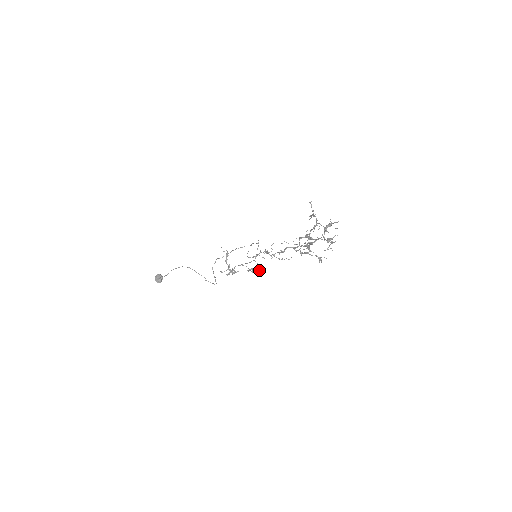
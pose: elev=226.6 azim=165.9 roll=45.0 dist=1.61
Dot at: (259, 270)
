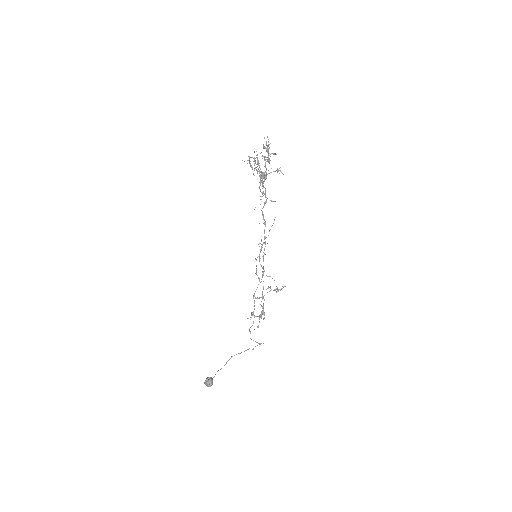
Dot at: (282, 288)
